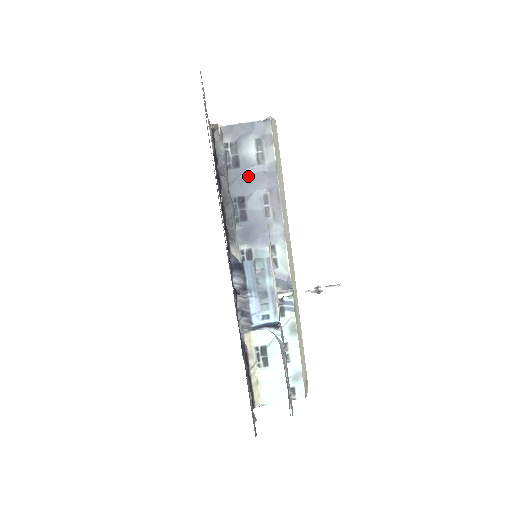
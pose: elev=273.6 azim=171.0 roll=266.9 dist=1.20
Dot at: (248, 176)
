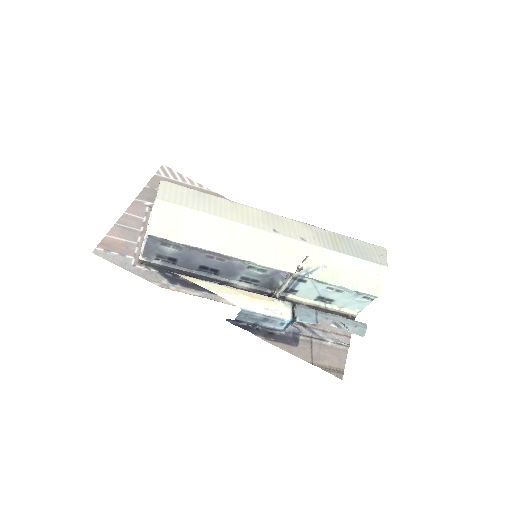
Dot at: (186, 258)
